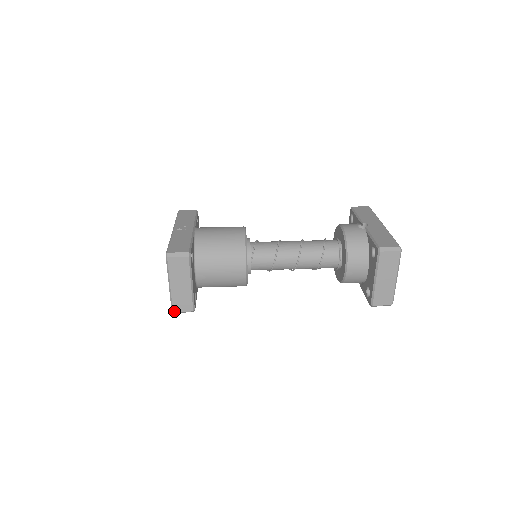
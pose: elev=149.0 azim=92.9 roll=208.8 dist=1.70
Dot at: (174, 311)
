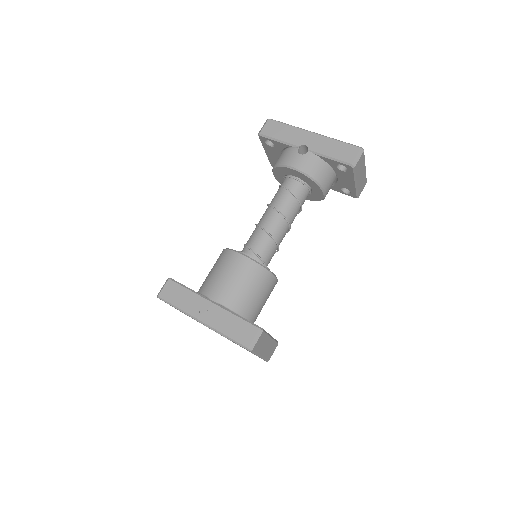
Dot at: occluded
